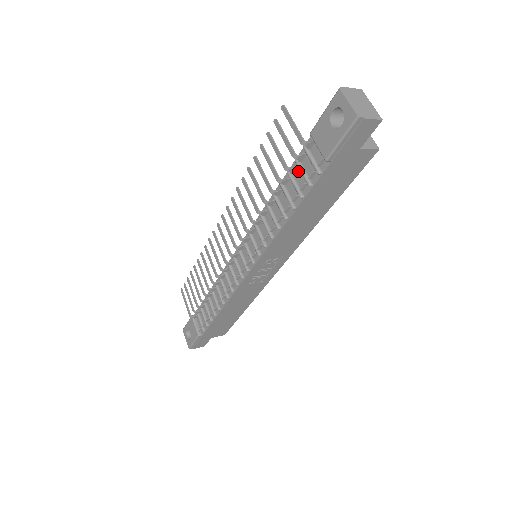
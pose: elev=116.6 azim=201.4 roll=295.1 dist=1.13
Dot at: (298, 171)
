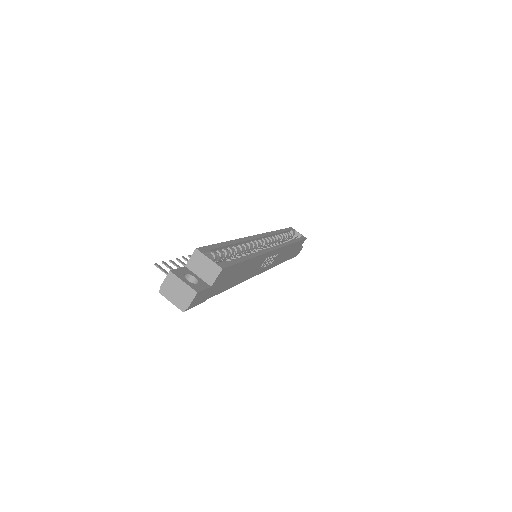
Dot at: occluded
